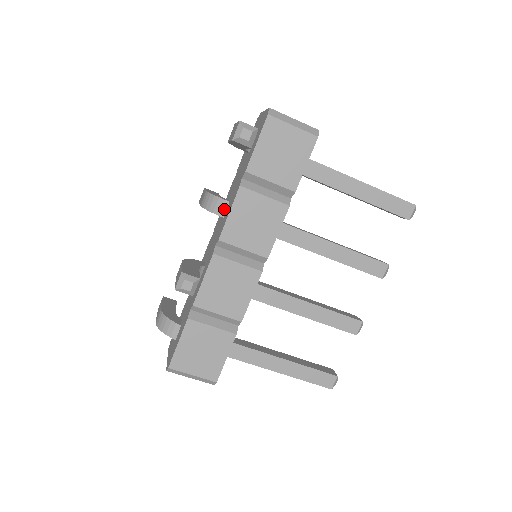
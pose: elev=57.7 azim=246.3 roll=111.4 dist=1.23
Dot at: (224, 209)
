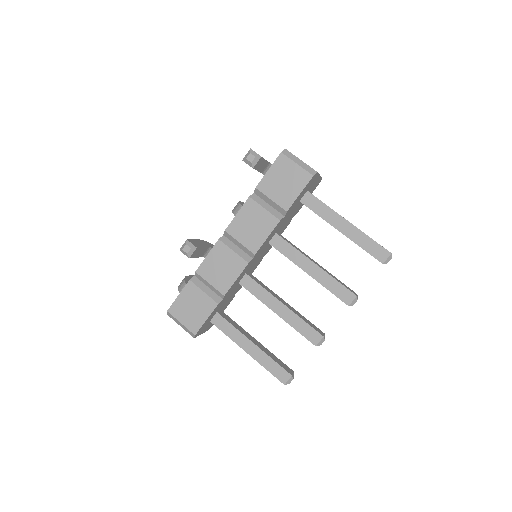
Dot at: occluded
